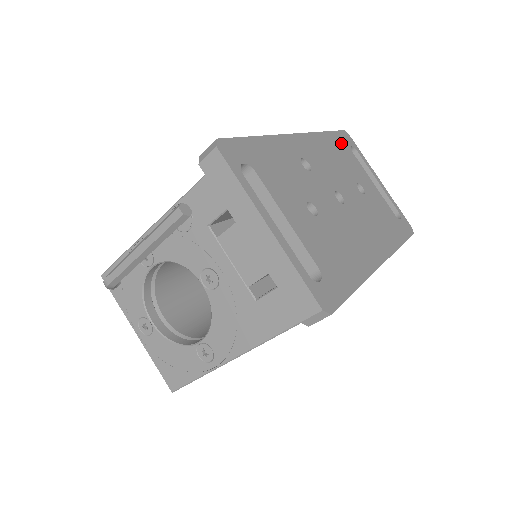
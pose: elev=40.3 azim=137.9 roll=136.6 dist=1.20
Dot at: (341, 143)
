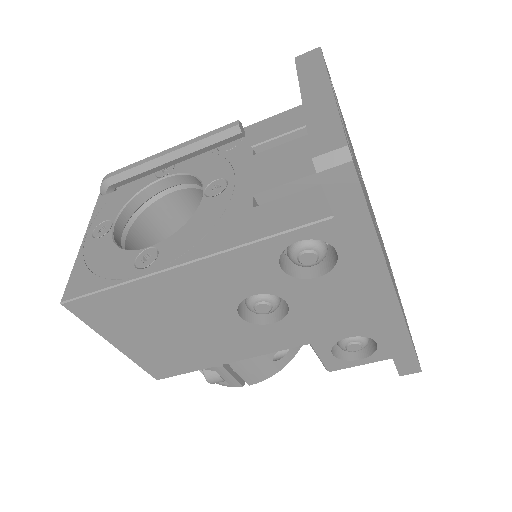
Dot at: occluded
